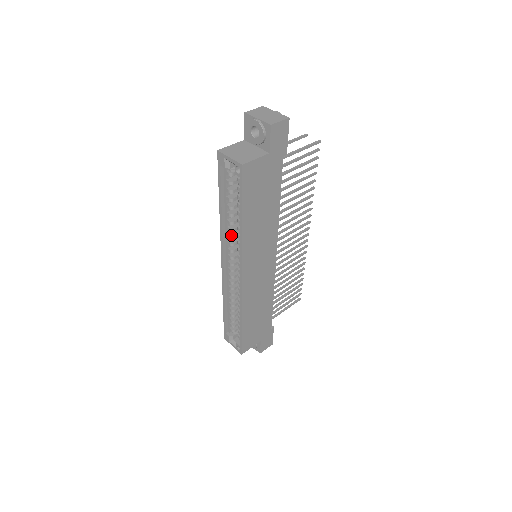
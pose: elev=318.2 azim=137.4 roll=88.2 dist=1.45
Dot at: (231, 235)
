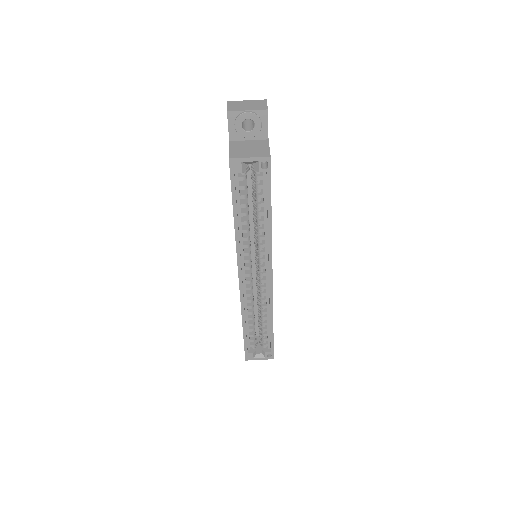
Dot at: (247, 244)
